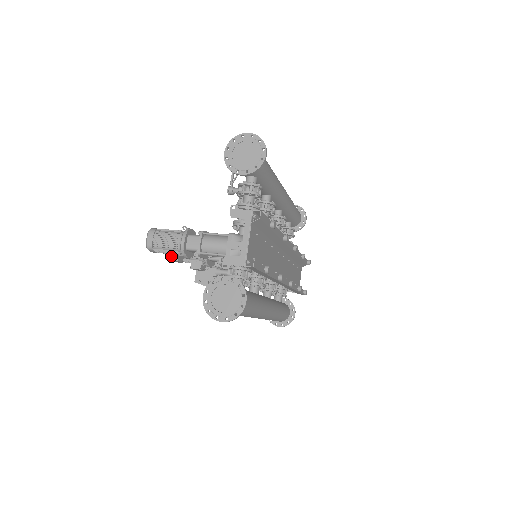
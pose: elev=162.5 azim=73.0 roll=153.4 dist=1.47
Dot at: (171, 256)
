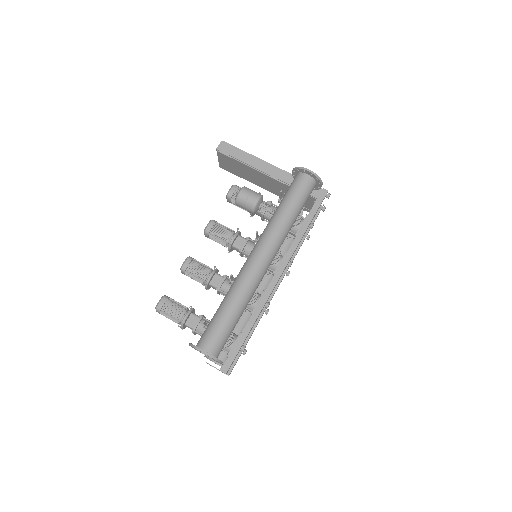
Dot at: occluded
